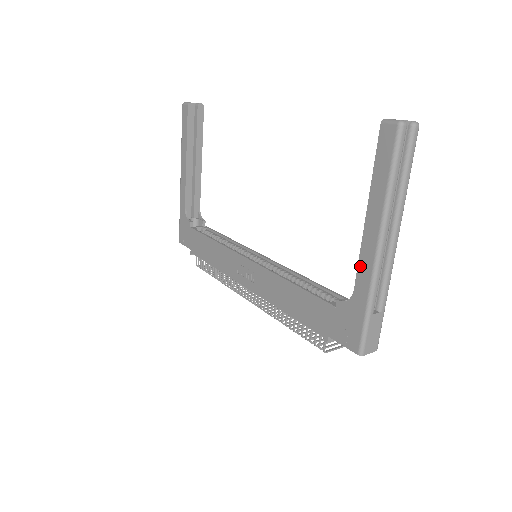
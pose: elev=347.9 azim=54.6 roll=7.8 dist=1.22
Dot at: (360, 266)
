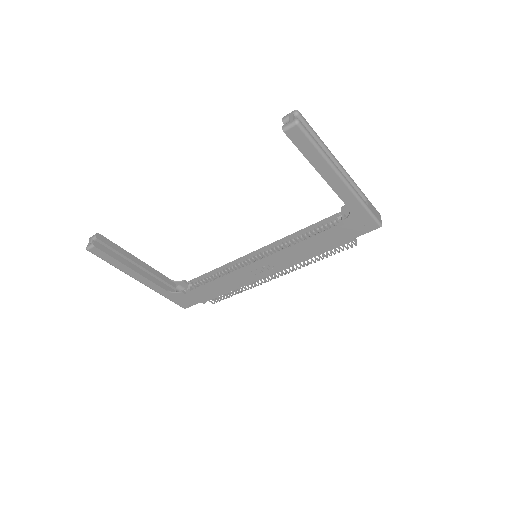
Dot at: (341, 196)
